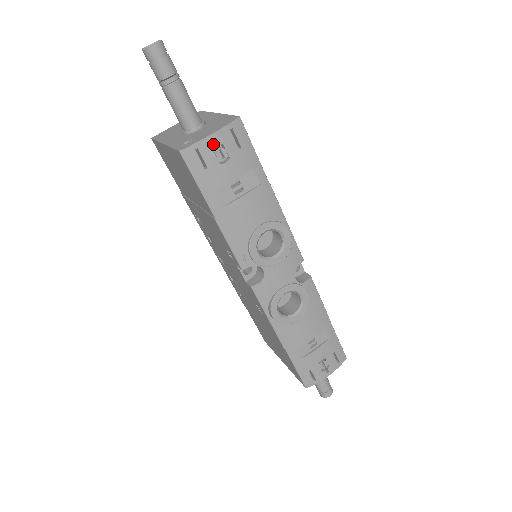
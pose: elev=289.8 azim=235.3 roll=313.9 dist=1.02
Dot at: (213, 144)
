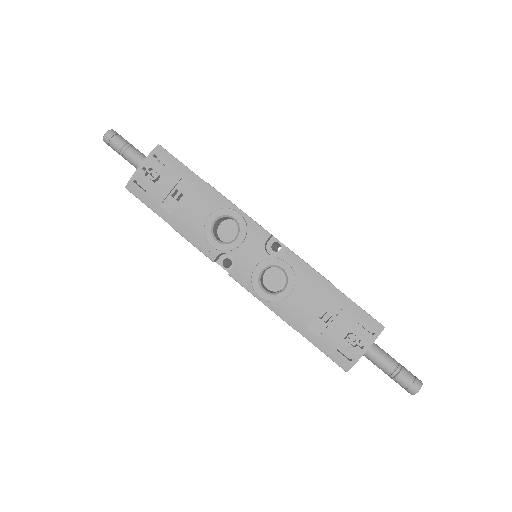
Dot at: (144, 171)
